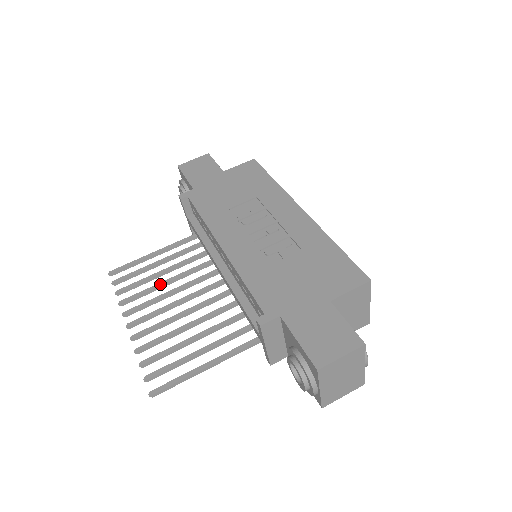
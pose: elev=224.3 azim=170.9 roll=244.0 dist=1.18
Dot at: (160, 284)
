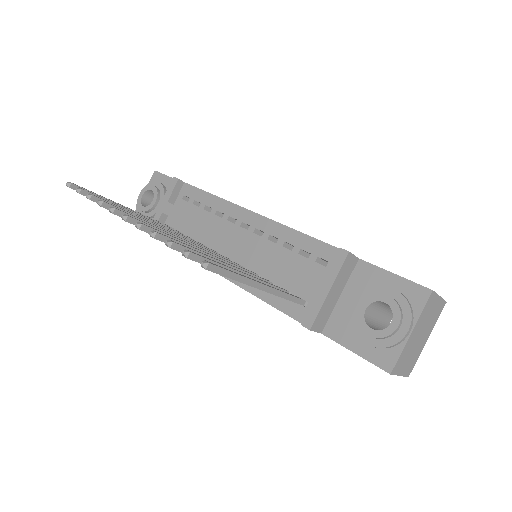
Dot at: (149, 221)
